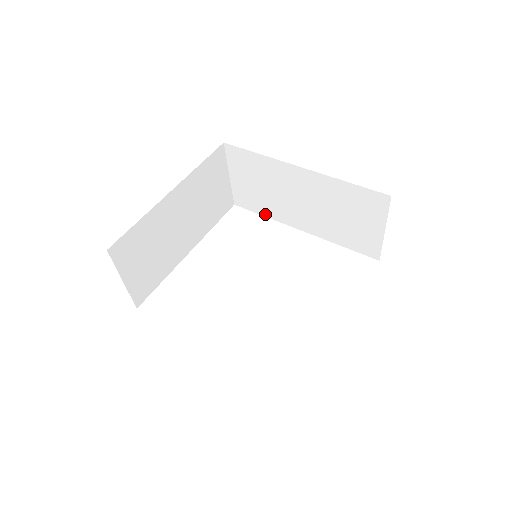
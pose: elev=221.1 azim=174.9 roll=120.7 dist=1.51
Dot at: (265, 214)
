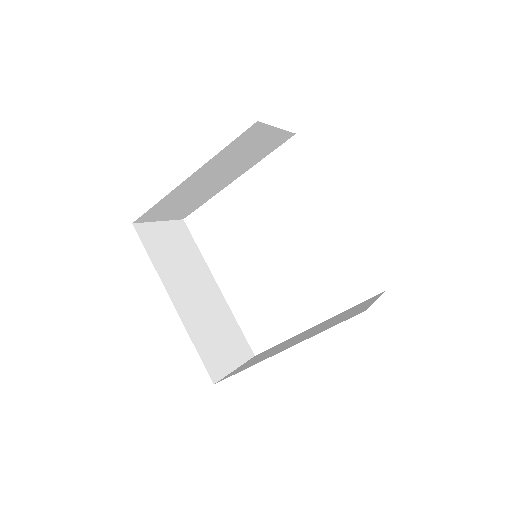
Dot at: occluded
